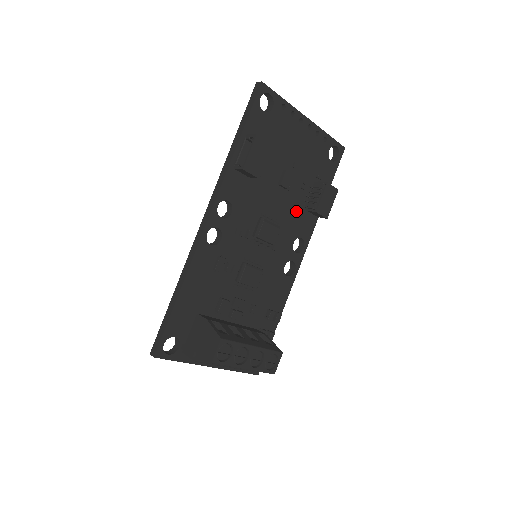
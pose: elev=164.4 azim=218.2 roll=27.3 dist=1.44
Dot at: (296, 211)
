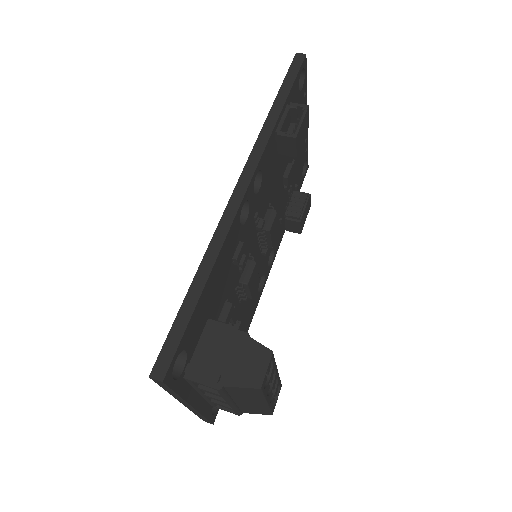
Dot at: (280, 216)
